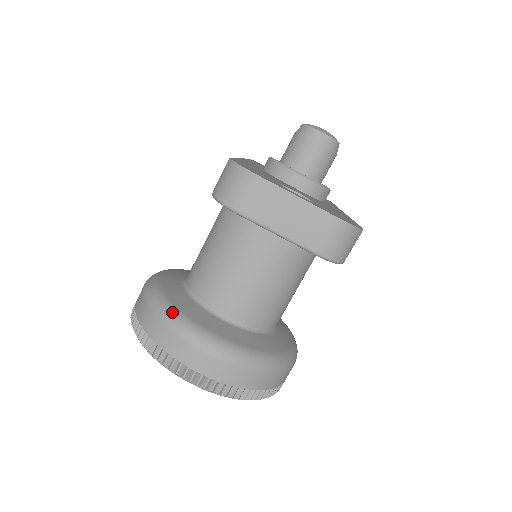
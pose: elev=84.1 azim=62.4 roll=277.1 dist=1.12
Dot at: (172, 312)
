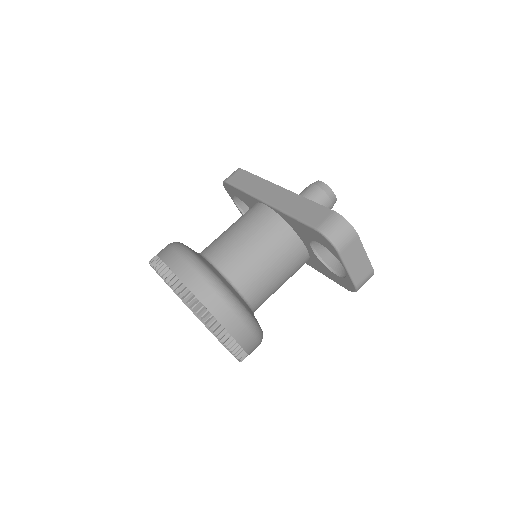
Dot at: (228, 291)
